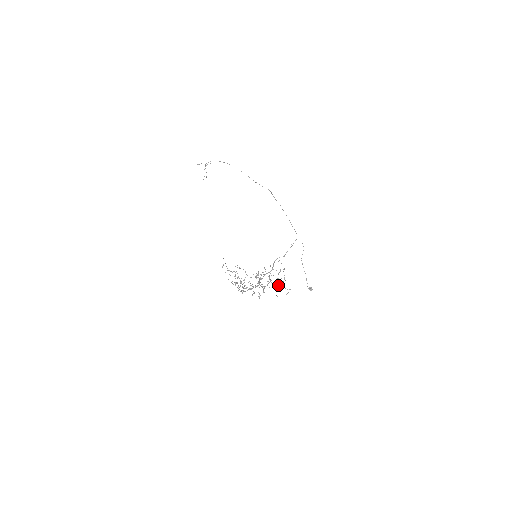
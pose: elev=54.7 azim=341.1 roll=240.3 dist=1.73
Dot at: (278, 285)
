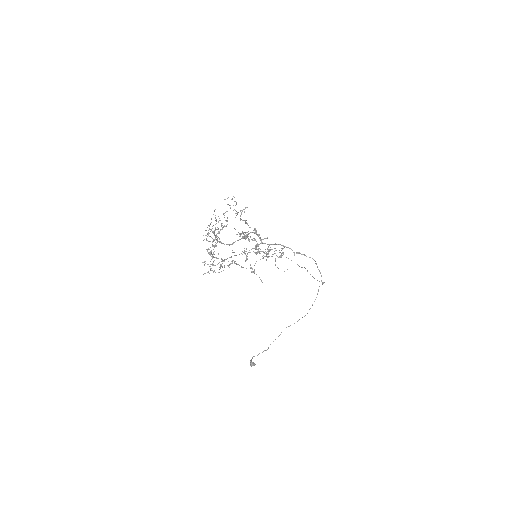
Dot at: occluded
